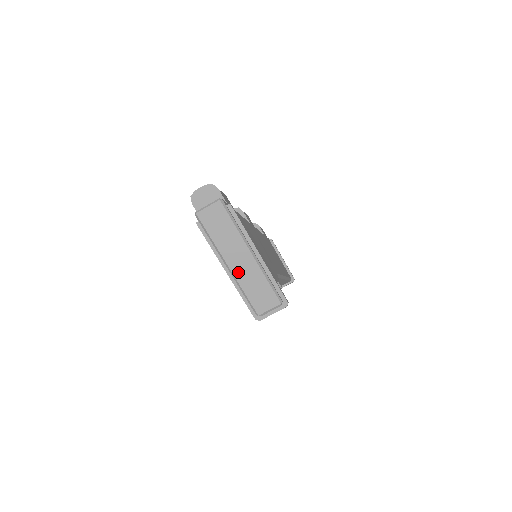
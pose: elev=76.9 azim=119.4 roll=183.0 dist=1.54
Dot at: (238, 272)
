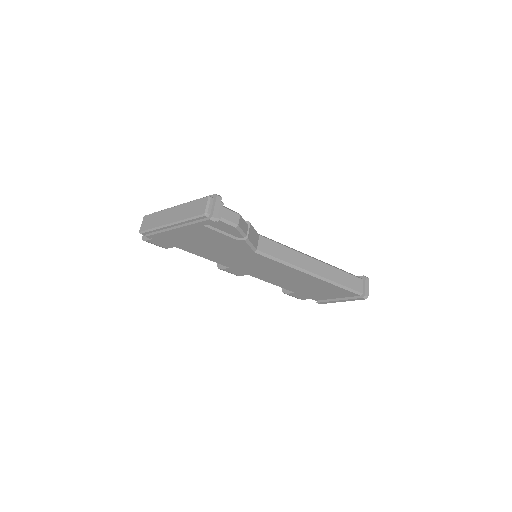
Dot at: (176, 218)
